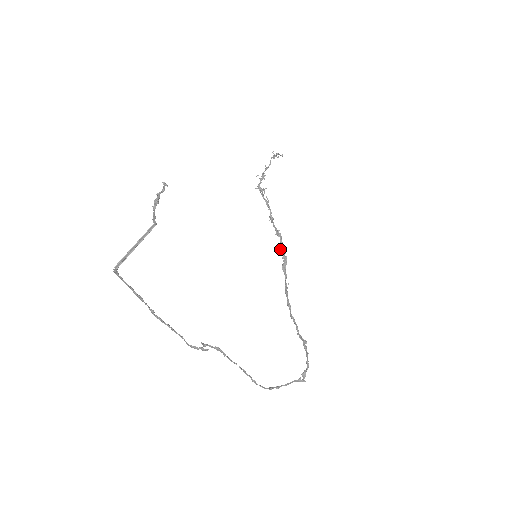
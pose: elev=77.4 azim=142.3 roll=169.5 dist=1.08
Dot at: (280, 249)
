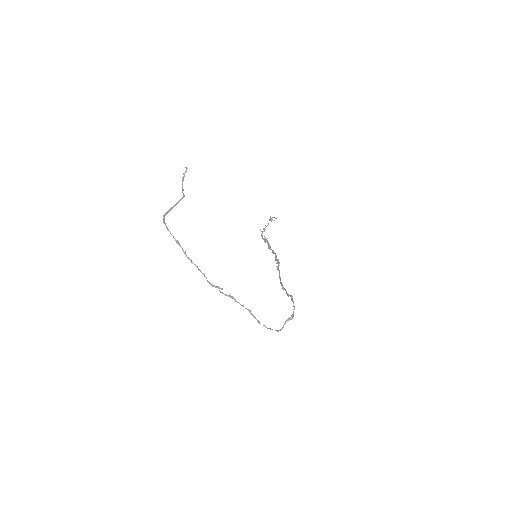
Dot at: (275, 259)
